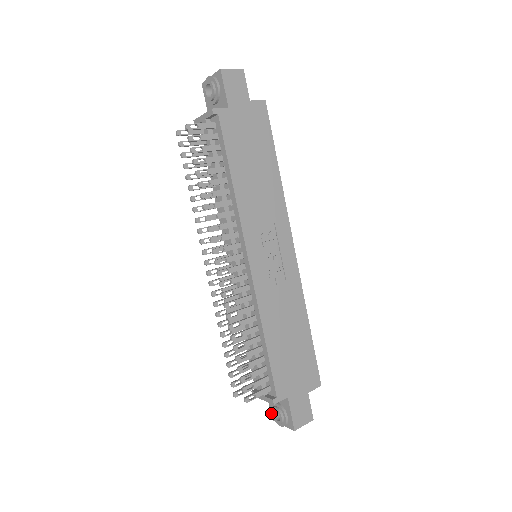
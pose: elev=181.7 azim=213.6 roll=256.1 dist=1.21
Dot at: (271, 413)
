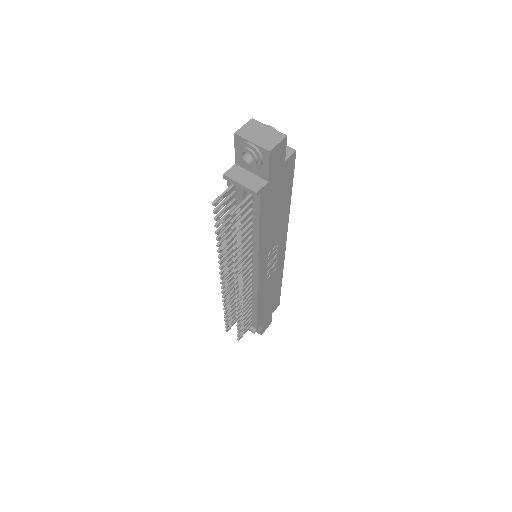
Dot at: occluded
